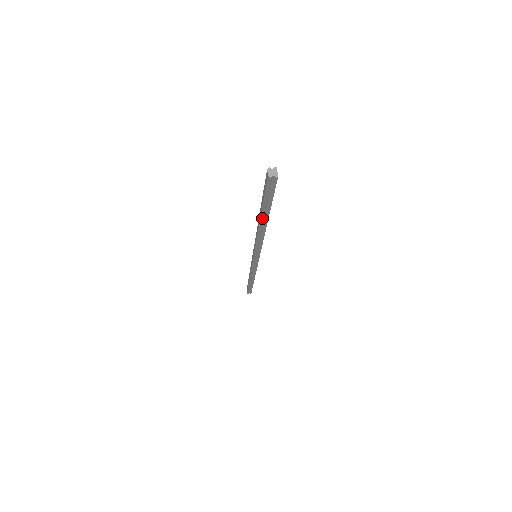
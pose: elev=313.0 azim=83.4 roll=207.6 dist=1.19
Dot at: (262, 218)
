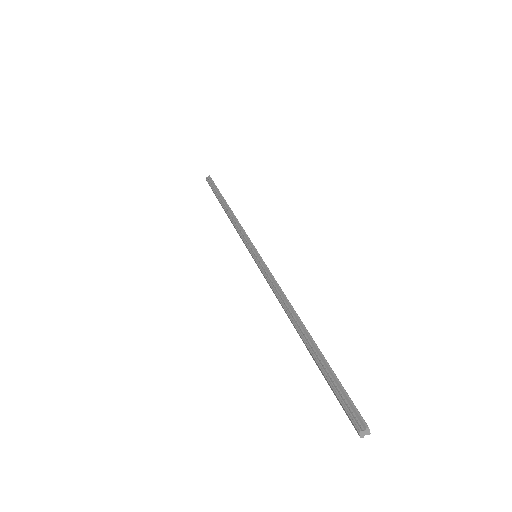
Dot at: occluded
